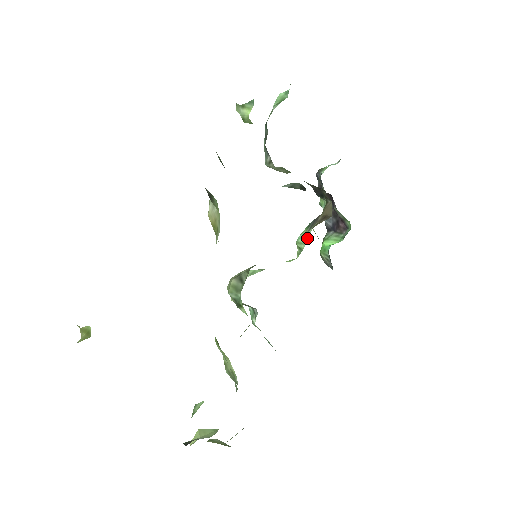
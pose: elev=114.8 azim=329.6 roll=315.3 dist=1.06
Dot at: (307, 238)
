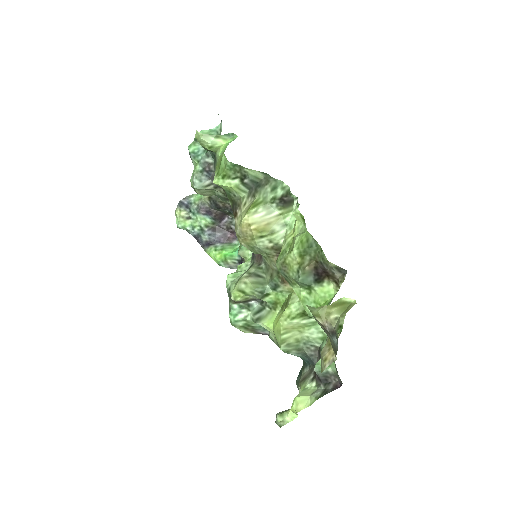
Dot at: occluded
